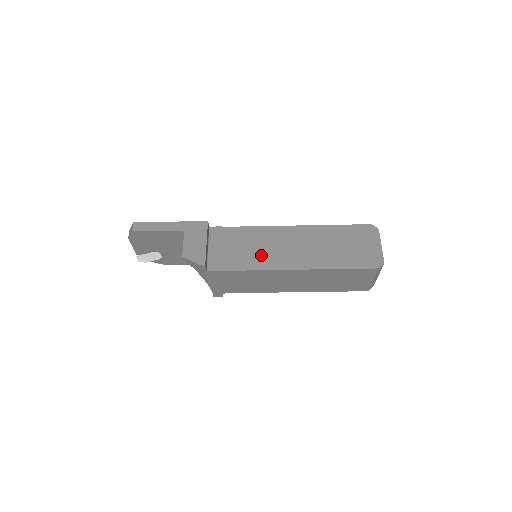
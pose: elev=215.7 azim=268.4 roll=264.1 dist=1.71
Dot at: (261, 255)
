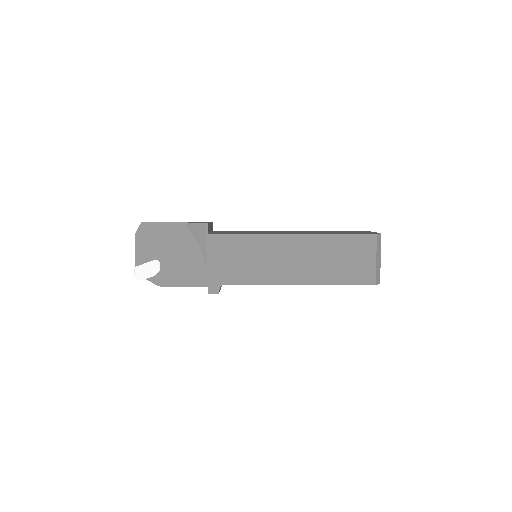
Dot at: occluded
